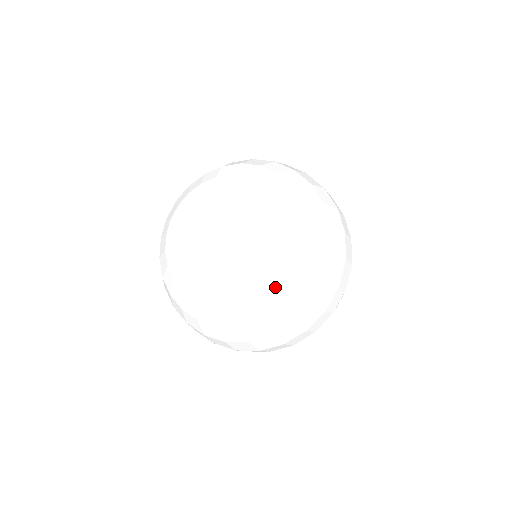
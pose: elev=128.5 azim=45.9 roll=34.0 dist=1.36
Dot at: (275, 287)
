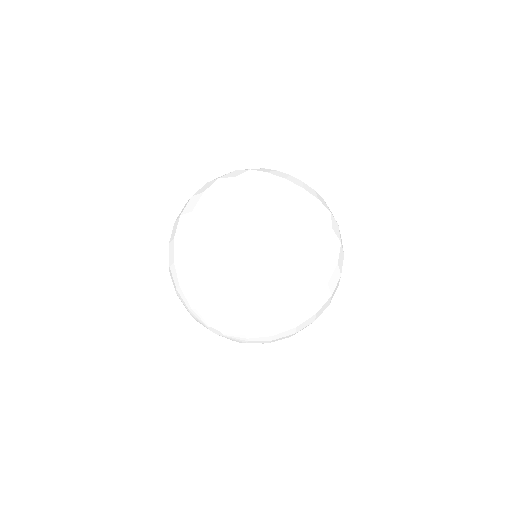
Dot at: (282, 338)
